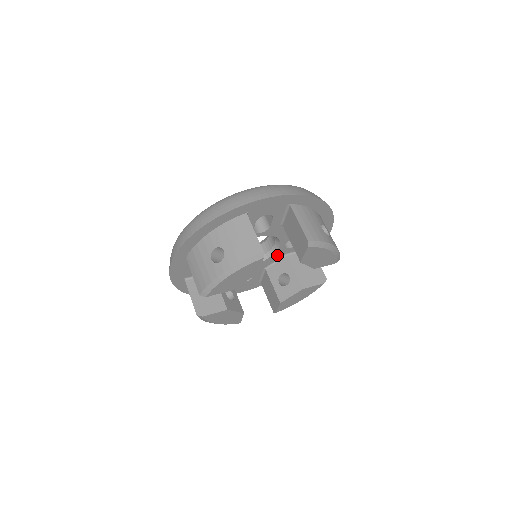
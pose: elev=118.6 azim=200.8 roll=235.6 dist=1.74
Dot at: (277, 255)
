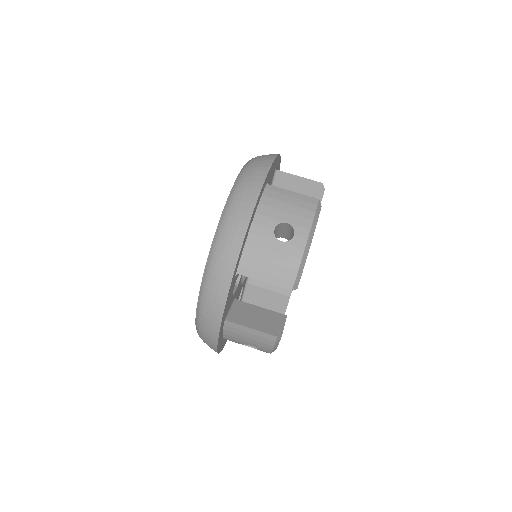
Dot at: occluded
